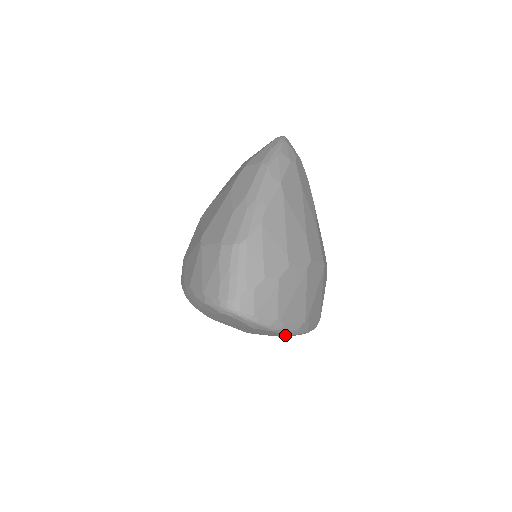
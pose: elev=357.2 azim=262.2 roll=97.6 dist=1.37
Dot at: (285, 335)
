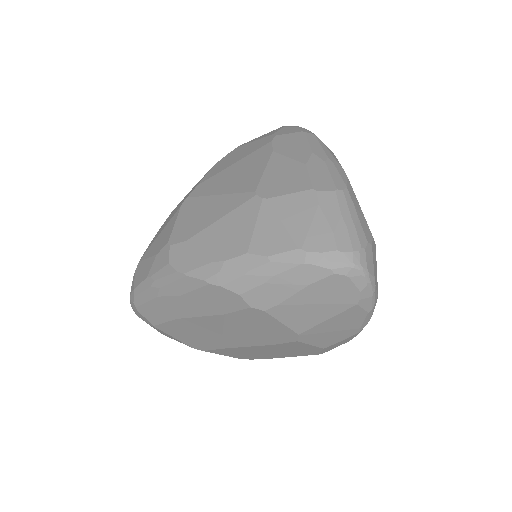
Dot at: (351, 333)
